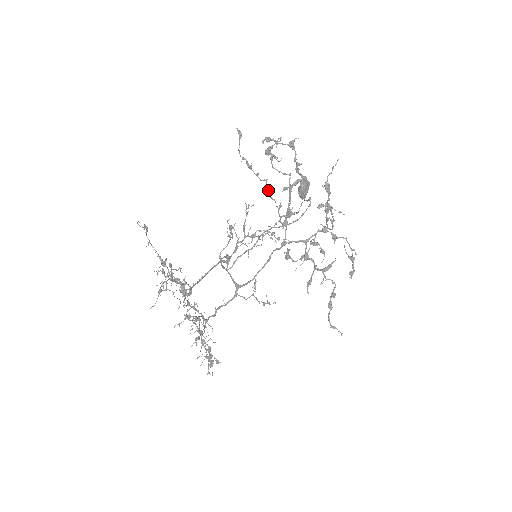
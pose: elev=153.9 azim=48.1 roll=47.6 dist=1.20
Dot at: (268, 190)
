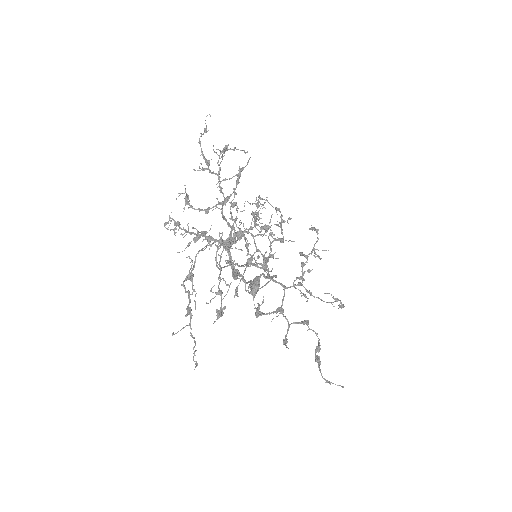
Dot at: occluded
